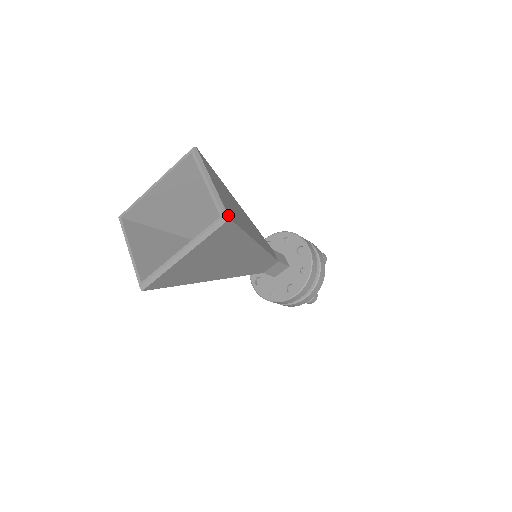
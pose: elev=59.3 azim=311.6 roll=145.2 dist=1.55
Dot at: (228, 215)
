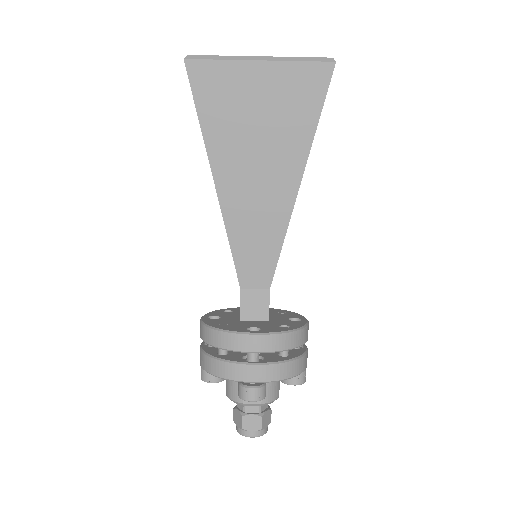
Dot at: occluded
